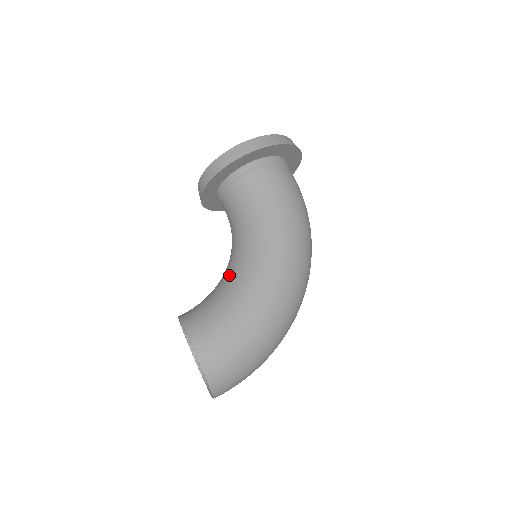
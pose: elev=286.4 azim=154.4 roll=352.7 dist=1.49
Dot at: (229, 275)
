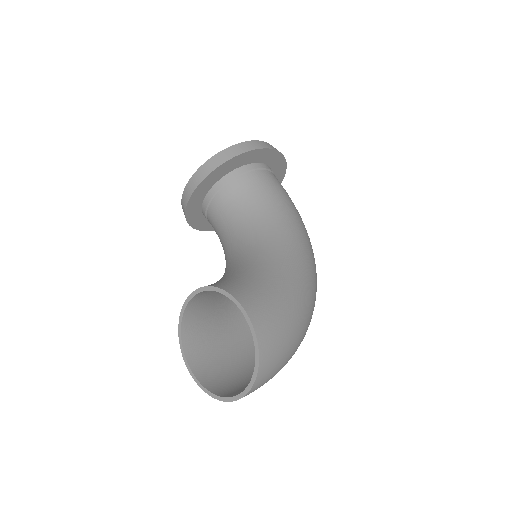
Dot at: (249, 255)
